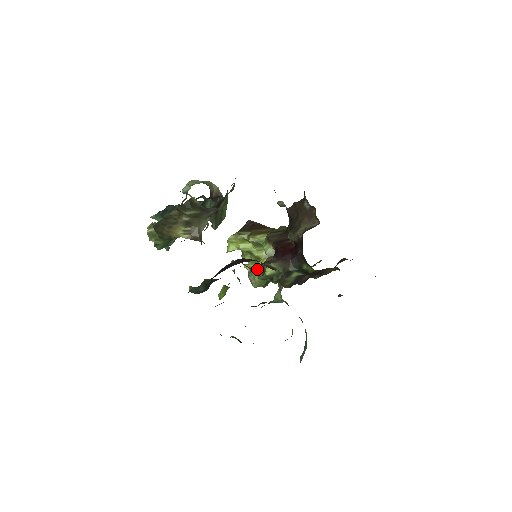
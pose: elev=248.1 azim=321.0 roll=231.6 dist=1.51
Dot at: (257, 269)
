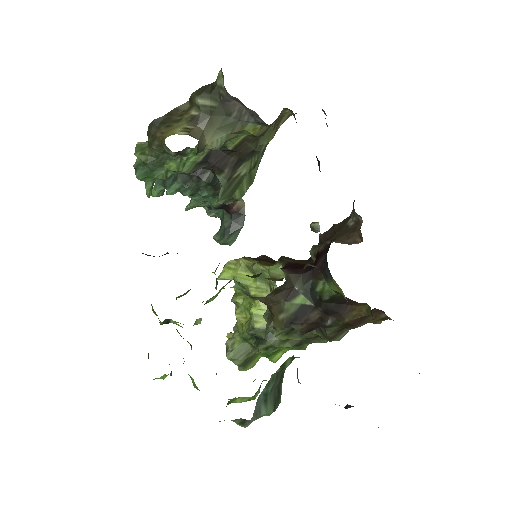
Dot at: occluded
